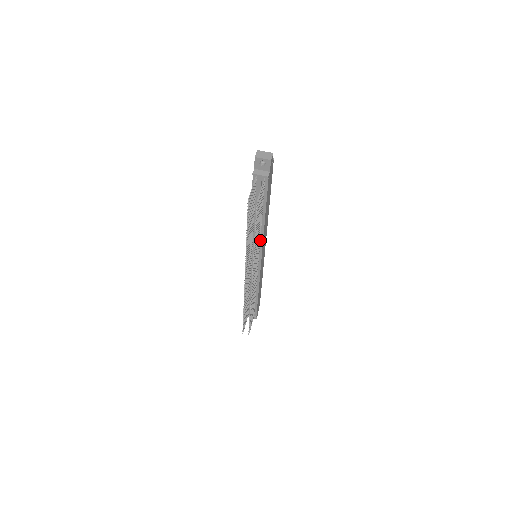
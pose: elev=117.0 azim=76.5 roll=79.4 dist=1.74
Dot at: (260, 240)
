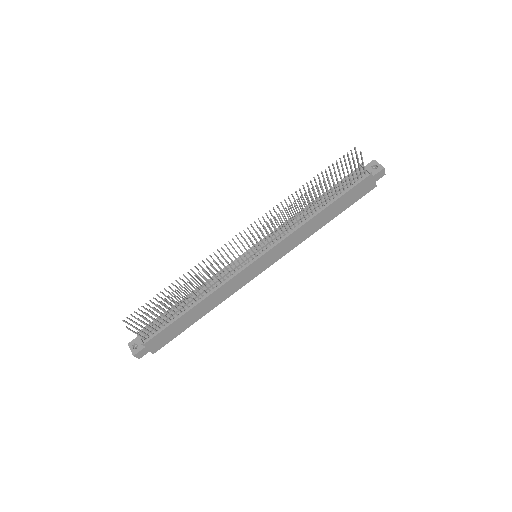
Dot at: (288, 233)
